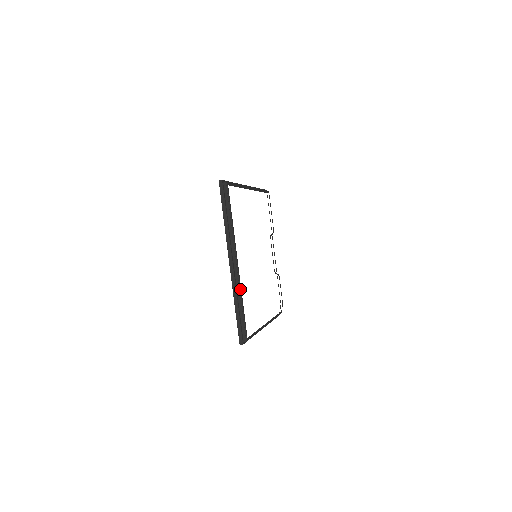
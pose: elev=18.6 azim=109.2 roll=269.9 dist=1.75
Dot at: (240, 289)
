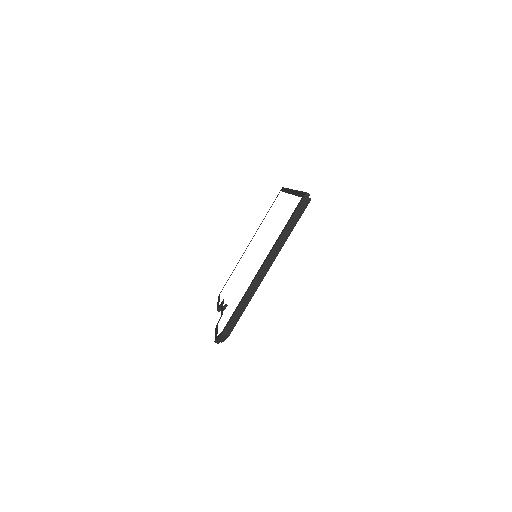
Dot at: occluded
